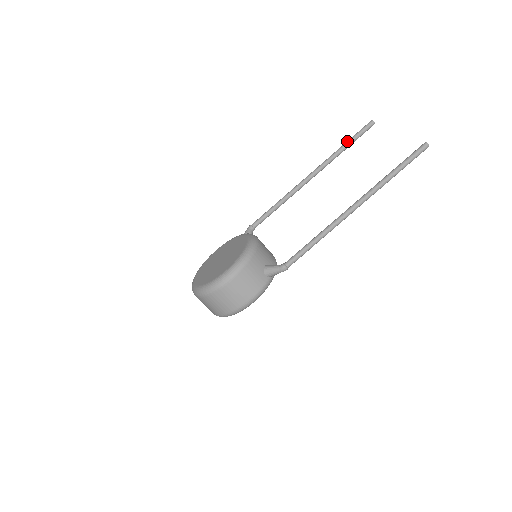
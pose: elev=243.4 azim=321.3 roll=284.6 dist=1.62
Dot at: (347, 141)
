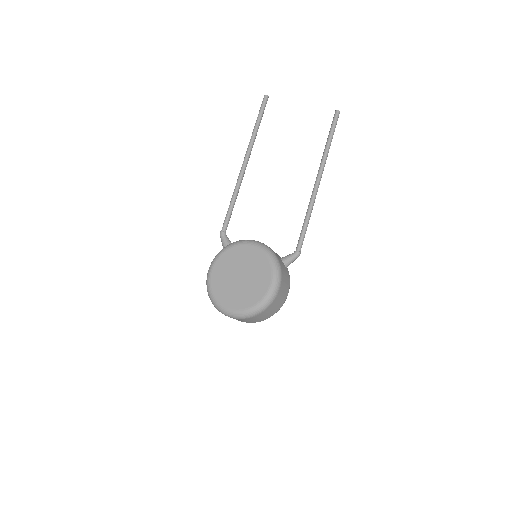
Dot at: (257, 121)
